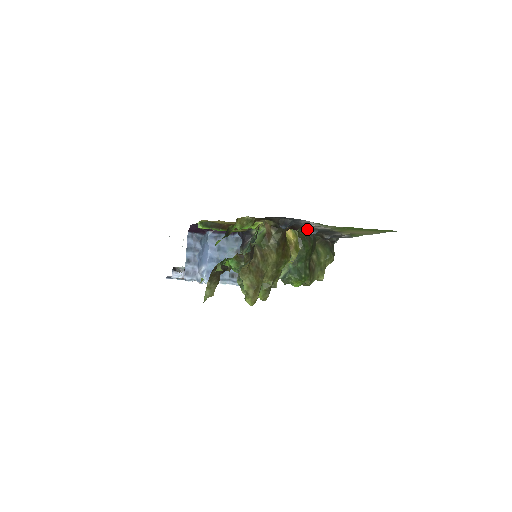
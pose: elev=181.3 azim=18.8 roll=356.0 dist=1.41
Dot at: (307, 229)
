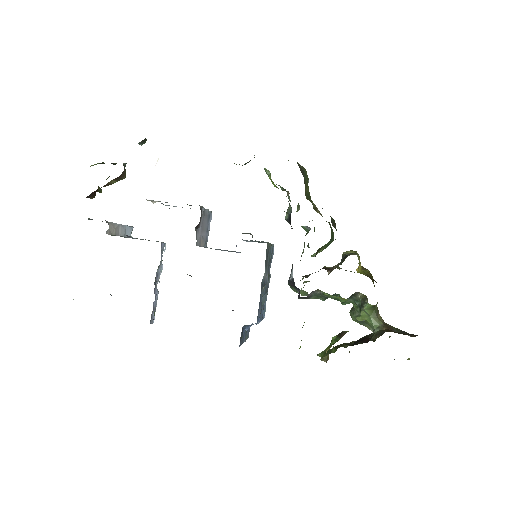
Dot at: occluded
